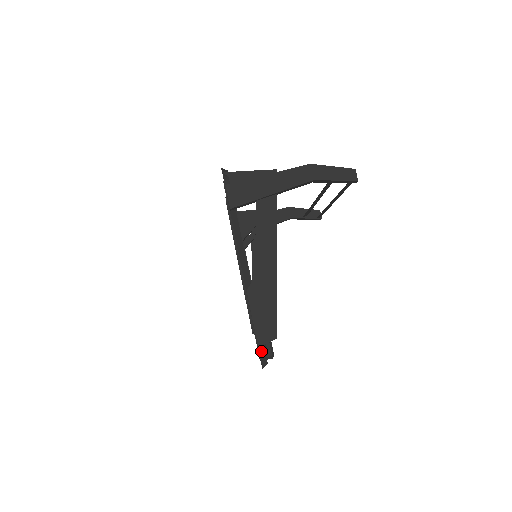
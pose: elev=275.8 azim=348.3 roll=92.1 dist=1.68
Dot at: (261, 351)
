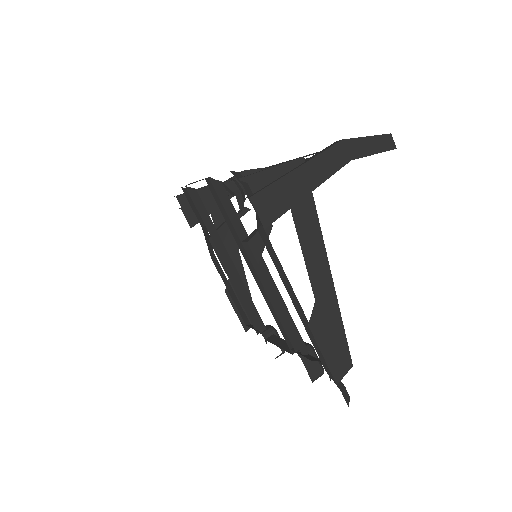
Dot at: (341, 388)
